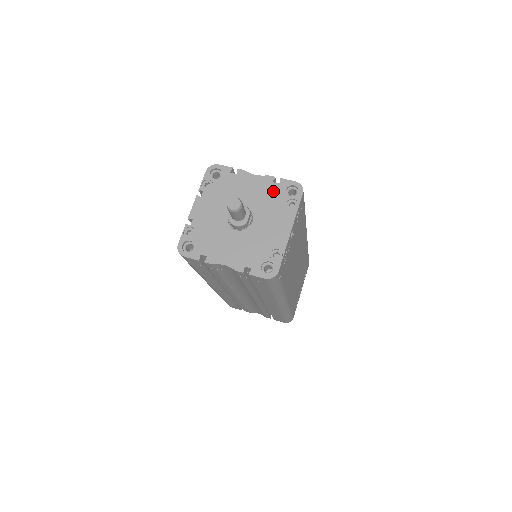
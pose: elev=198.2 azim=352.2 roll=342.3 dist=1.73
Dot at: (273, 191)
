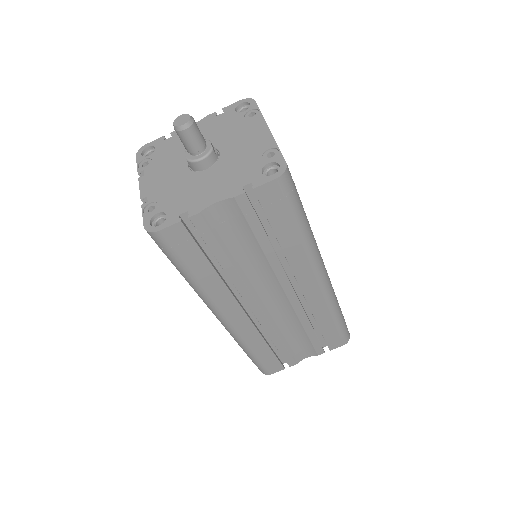
Dot at: (222, 120)
